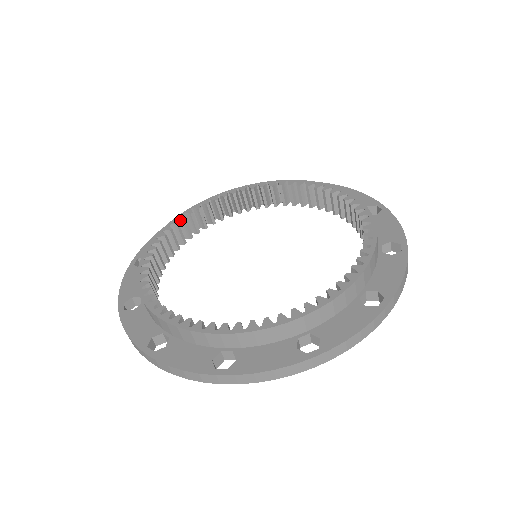
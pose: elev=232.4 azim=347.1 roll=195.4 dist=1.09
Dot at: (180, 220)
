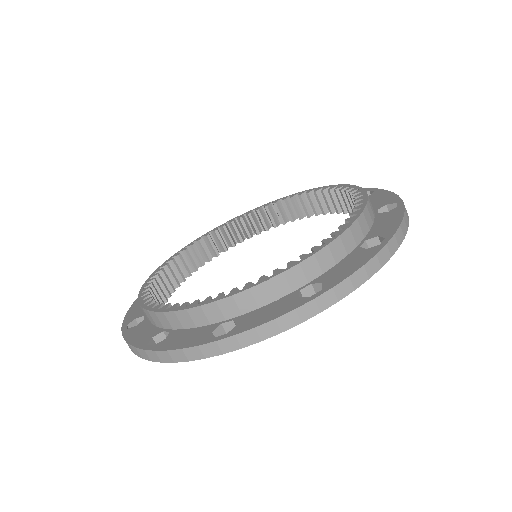
Dot at: (182, 252)
